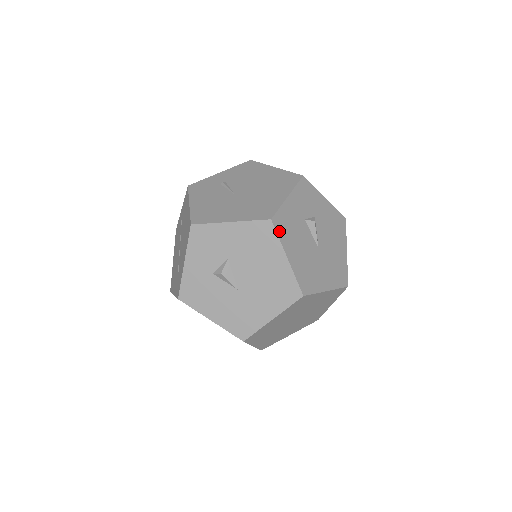
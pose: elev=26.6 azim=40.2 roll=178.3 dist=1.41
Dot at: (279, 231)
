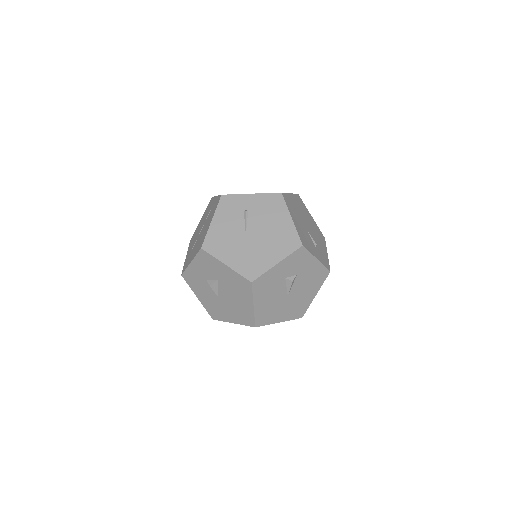
Dot at: (255, 289)
